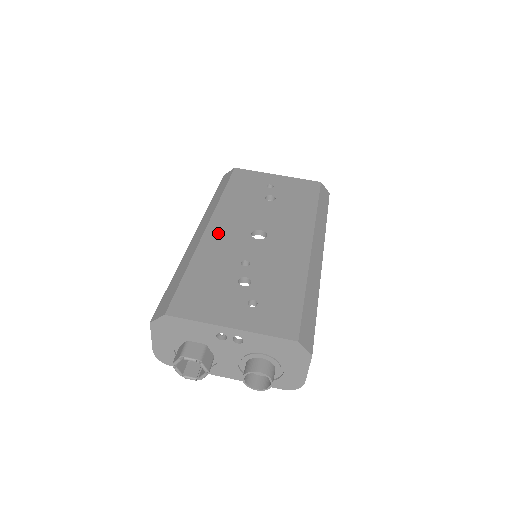
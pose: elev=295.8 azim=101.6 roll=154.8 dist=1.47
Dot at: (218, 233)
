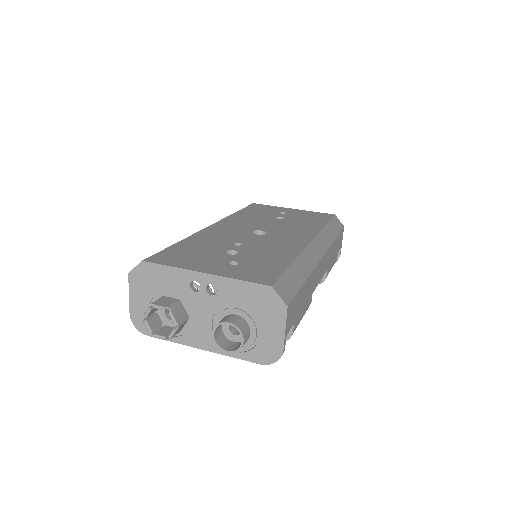
Dot at: (219, 229)
